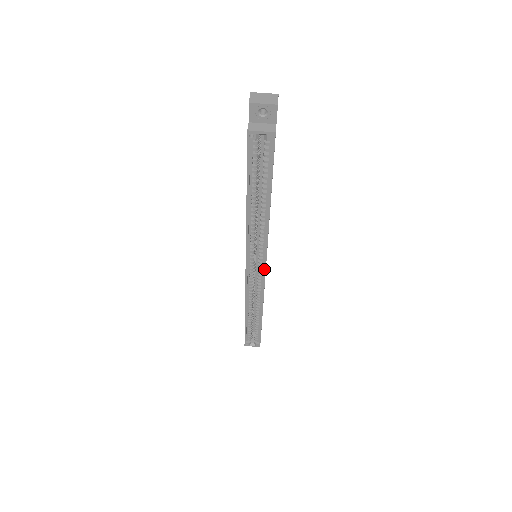
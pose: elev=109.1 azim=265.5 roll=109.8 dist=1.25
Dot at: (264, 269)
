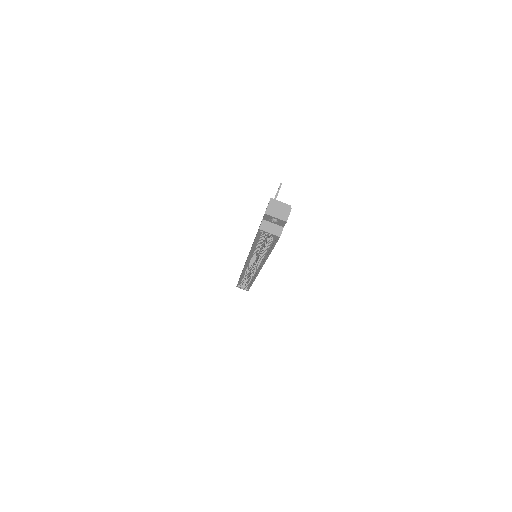
Dot at: (258, 271)
